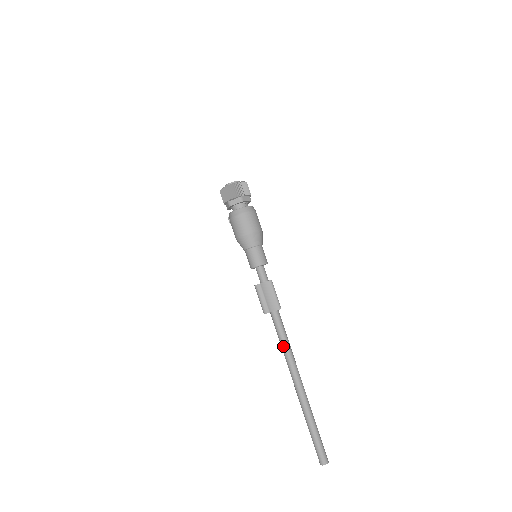
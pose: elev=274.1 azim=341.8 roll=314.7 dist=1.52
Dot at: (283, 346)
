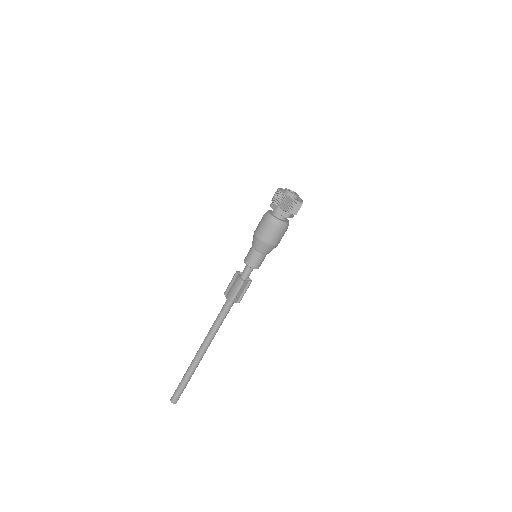
Dot at: (214, 323)
